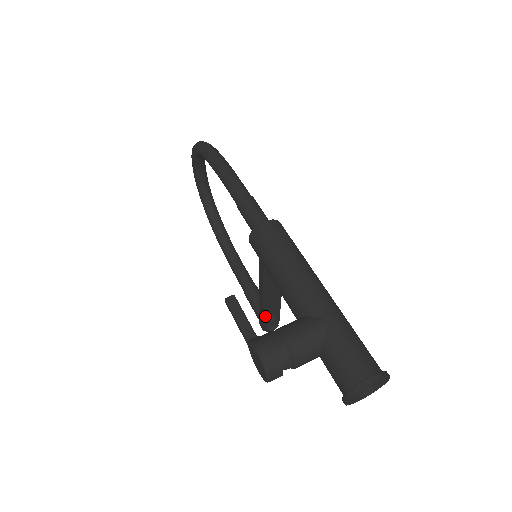
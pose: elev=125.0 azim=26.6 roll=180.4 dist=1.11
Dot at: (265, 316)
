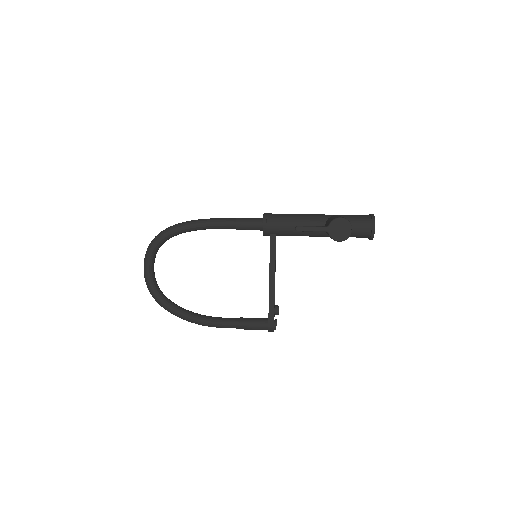
Dot at: (274, 307)
